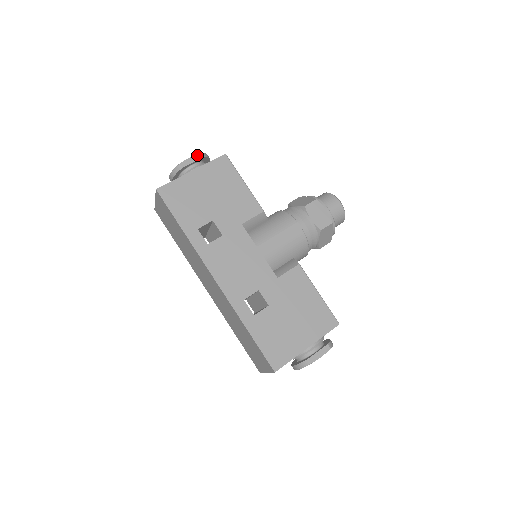
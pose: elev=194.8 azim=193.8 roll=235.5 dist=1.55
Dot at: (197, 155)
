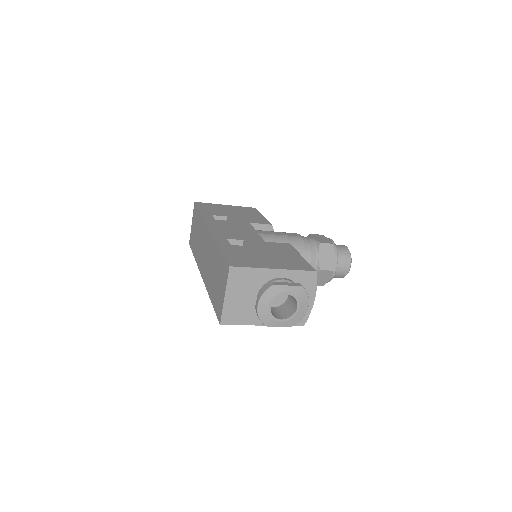
Dot at: occluded
